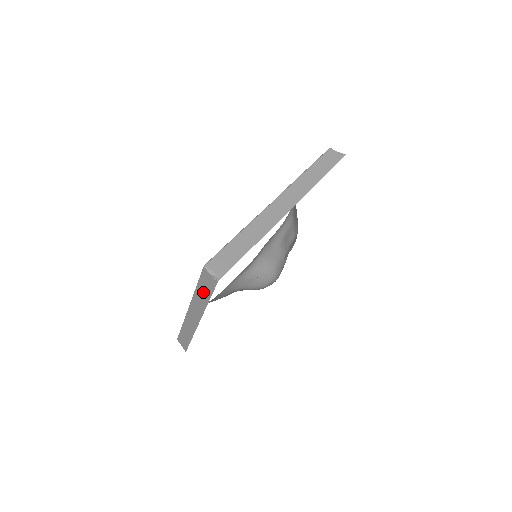
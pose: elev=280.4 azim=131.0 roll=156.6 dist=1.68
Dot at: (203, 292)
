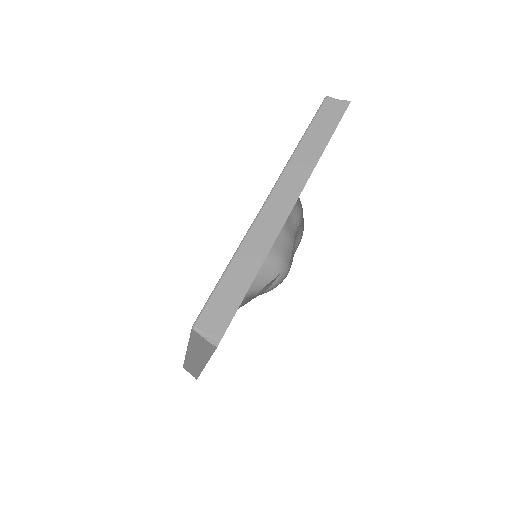
Dot at: (200, 348)
